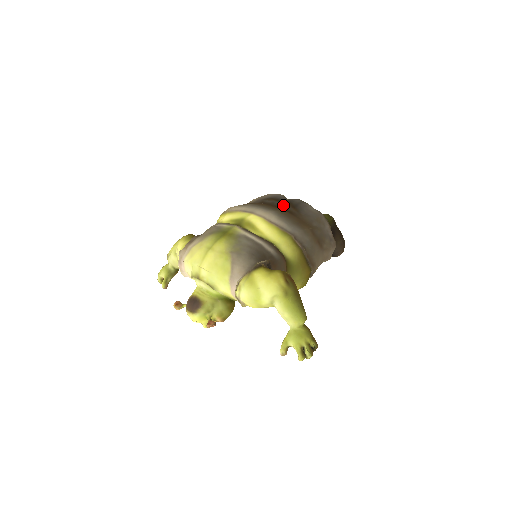
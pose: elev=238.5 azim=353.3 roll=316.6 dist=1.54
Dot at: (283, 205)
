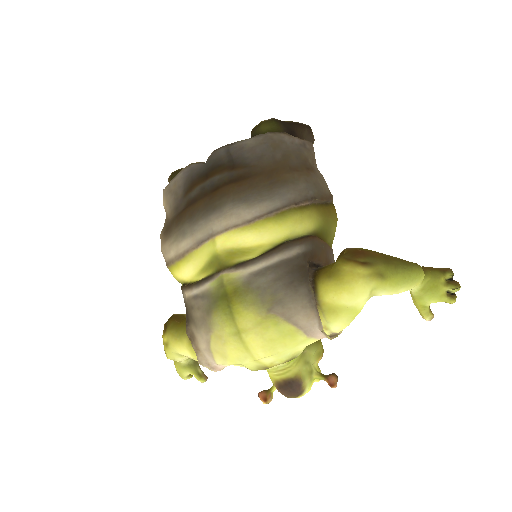
Dot at: (220, 180)
